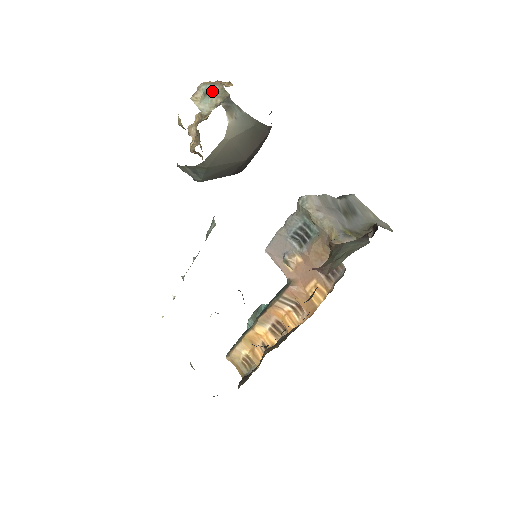
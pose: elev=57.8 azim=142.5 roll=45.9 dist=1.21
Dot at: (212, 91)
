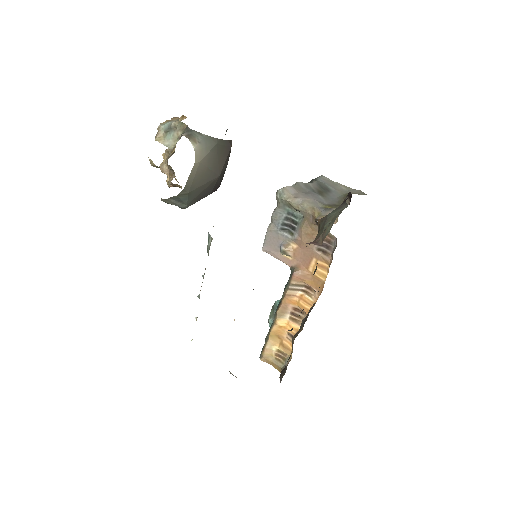
Dot at: (171, 127)
